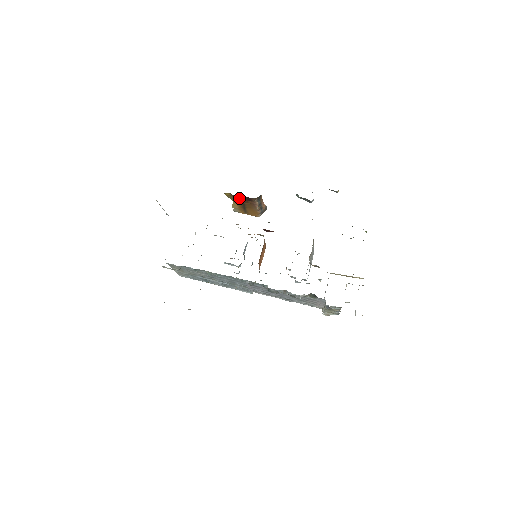
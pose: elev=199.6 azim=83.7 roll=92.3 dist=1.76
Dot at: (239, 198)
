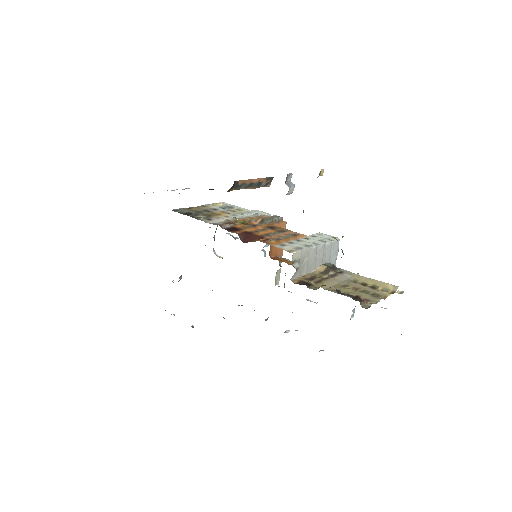
Dot at: occluded
